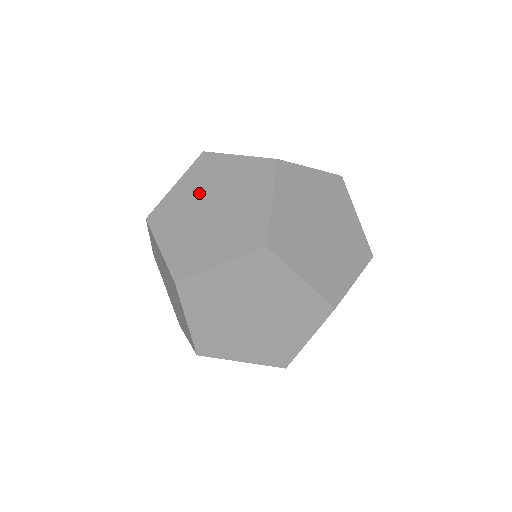
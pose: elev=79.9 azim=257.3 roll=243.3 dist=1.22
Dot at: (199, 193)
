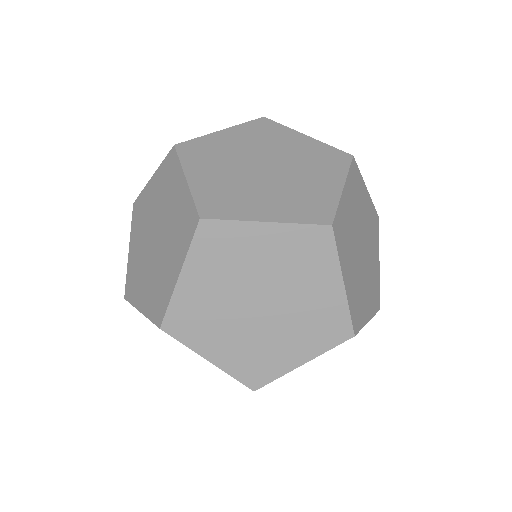
Dot at: occluded
